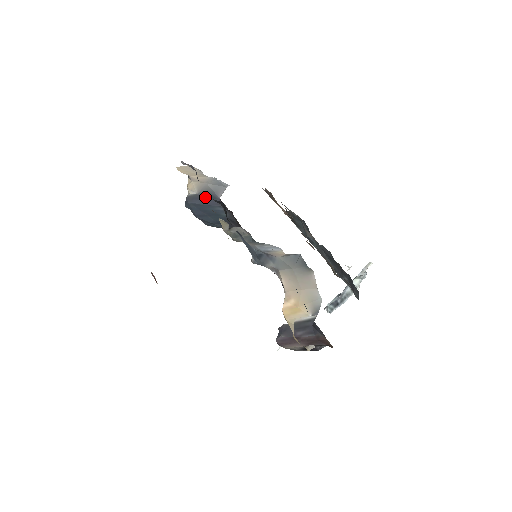
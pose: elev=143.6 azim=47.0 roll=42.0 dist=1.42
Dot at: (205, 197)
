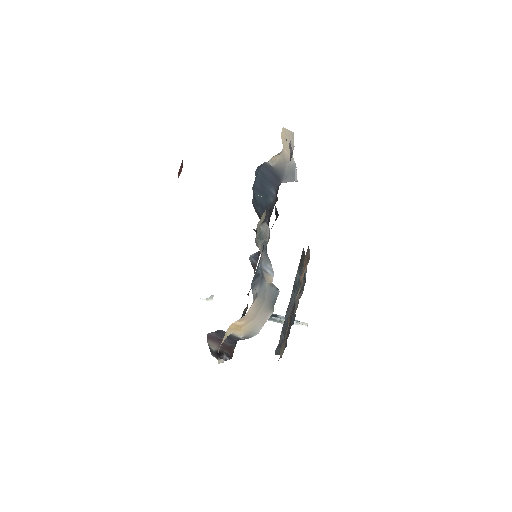
Dot at: (274, 174)
